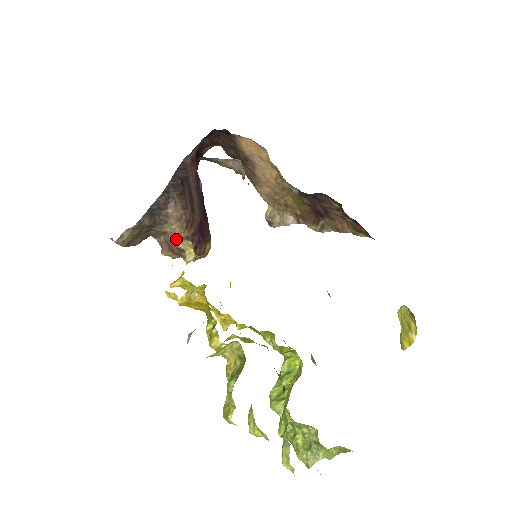
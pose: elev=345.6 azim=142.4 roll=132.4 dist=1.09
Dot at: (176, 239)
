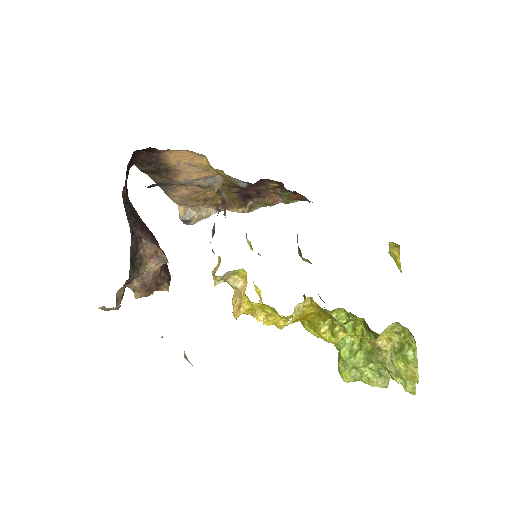
Dot at: (154, 276)
